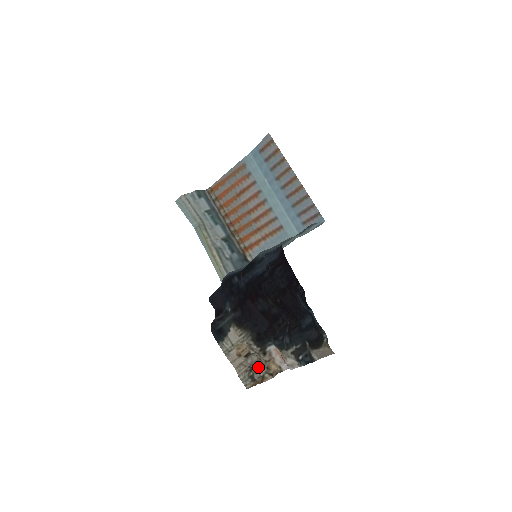
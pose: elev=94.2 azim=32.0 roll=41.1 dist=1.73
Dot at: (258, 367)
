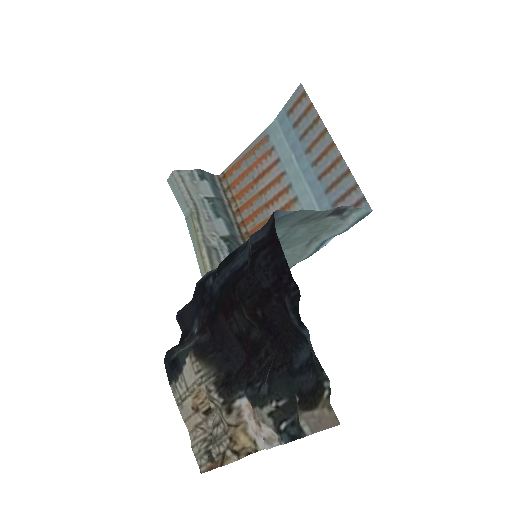
Dot at: (218, 435)
